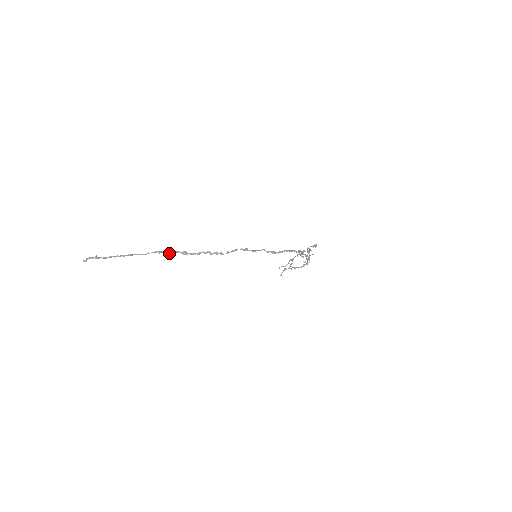
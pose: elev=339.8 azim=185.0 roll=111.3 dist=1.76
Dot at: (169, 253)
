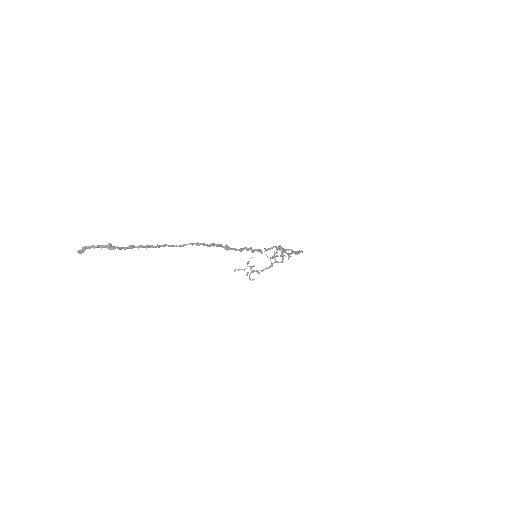
Dot at: (209, 246)
